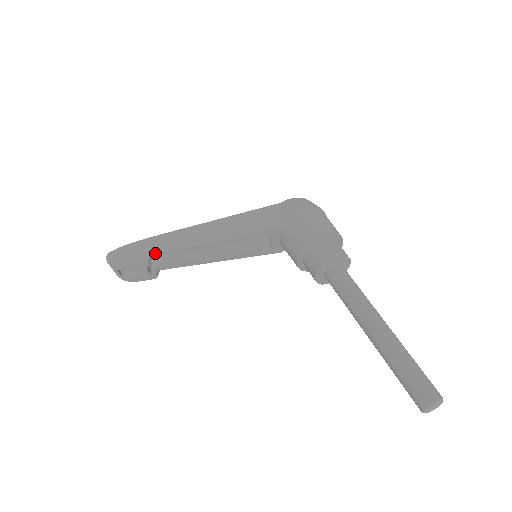
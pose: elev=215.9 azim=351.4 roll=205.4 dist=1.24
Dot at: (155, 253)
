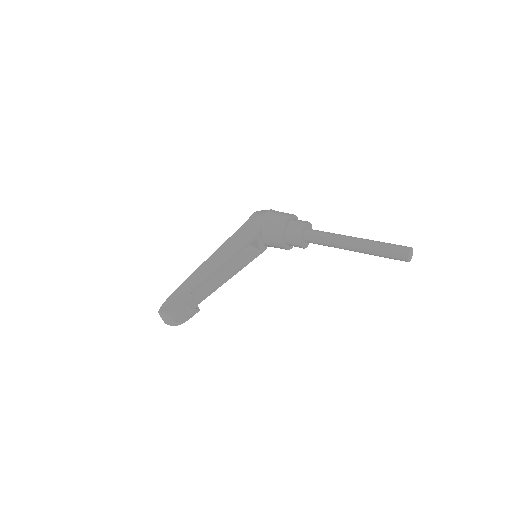
Dot at: (193, 290)
